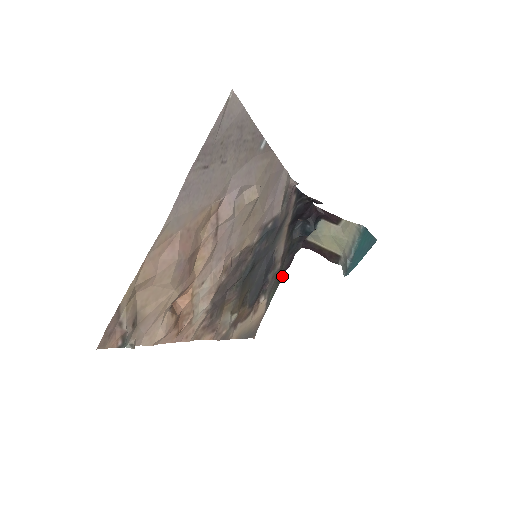
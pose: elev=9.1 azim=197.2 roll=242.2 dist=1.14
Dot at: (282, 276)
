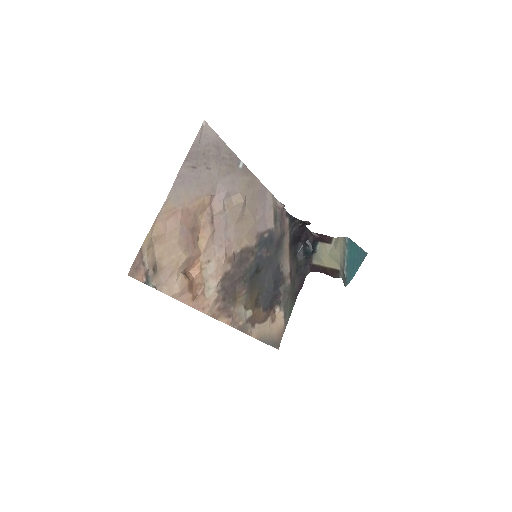
Dot at: occluded
